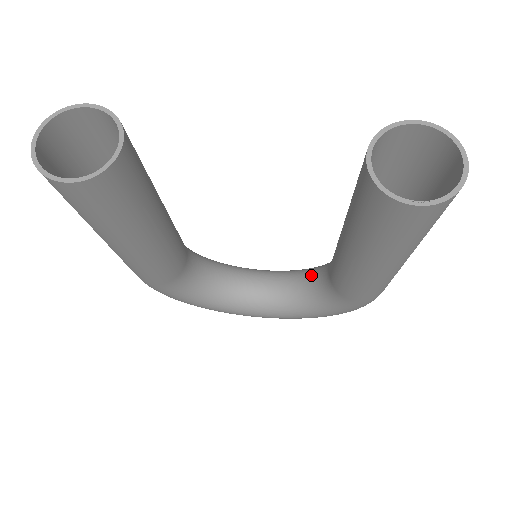
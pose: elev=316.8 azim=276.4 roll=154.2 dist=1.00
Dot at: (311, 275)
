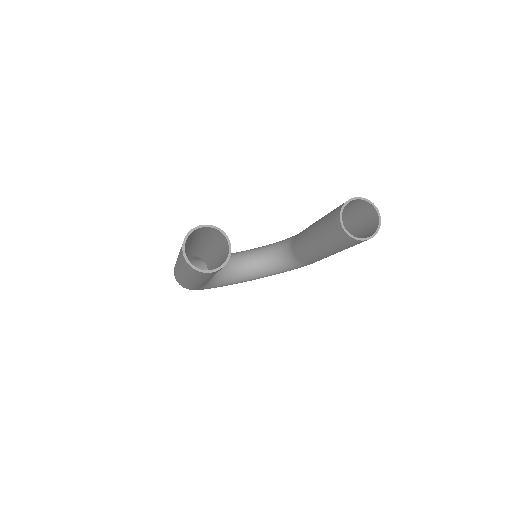
Dot at: (275, 251)
